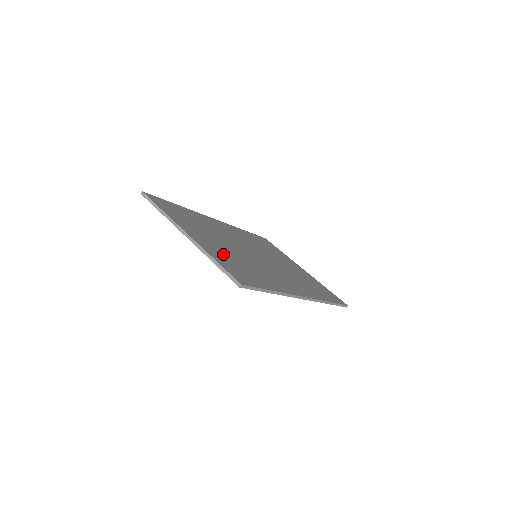
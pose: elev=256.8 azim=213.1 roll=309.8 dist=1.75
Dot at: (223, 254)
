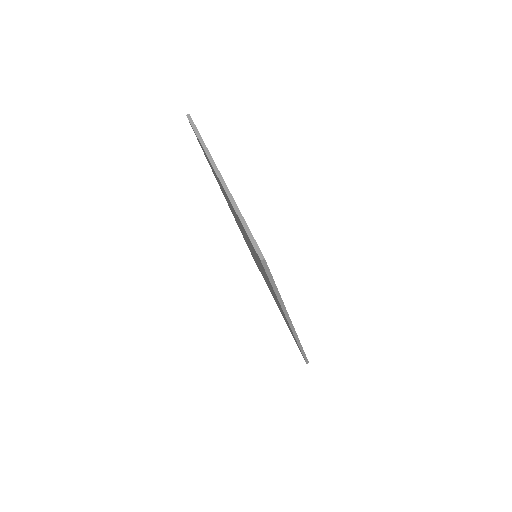
Dot at: occluded
